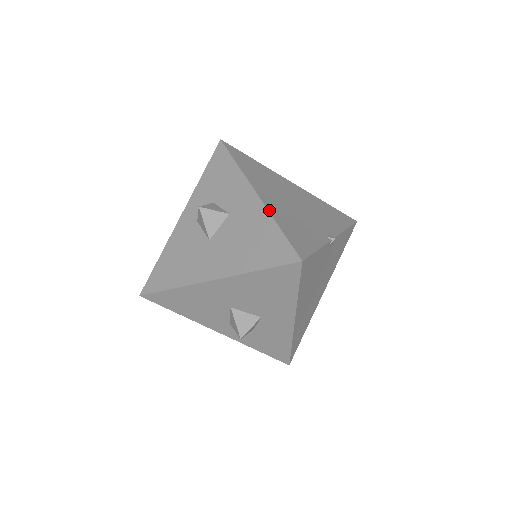
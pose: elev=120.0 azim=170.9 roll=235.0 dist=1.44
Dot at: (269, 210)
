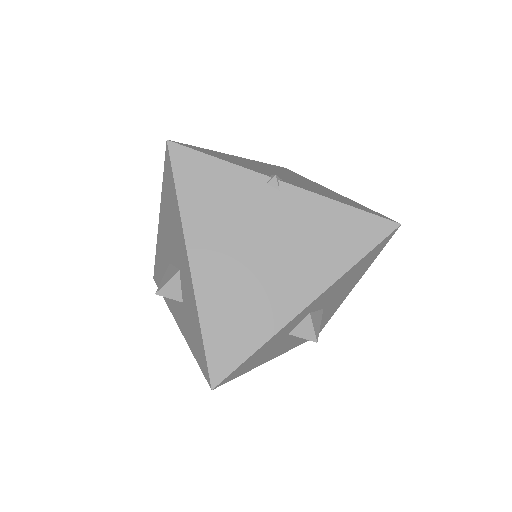
Dot at: (222, 153)
